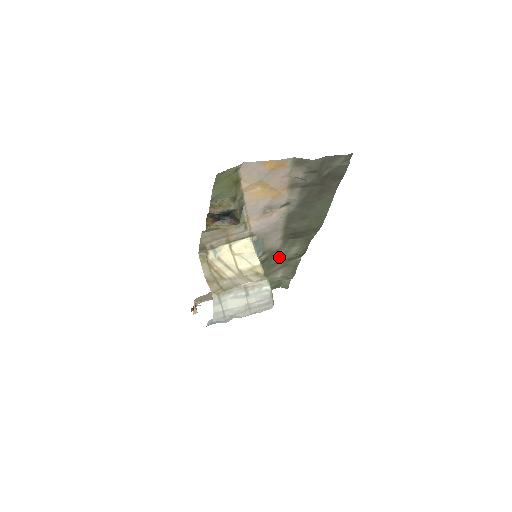
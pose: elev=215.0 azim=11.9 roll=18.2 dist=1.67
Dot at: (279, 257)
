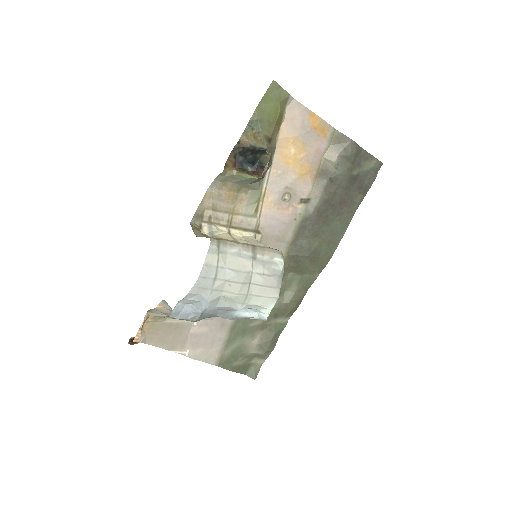
Dot at: occluded
